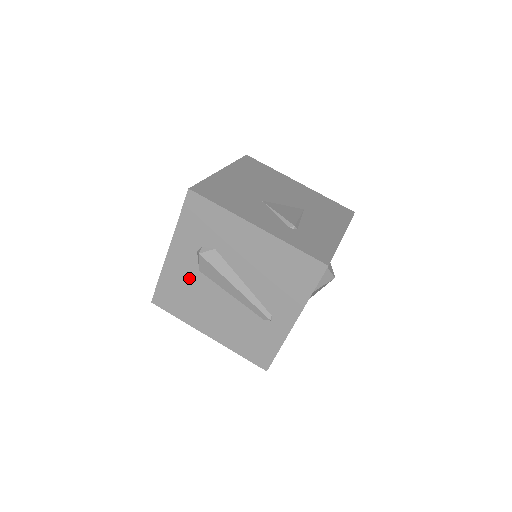
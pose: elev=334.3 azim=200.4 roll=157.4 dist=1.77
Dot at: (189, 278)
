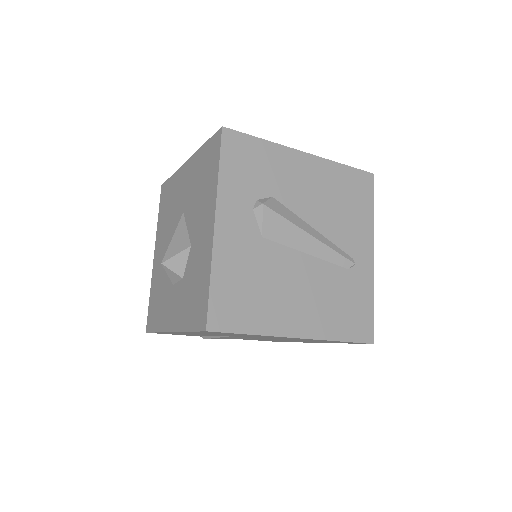
Dot at: (252, 255)
